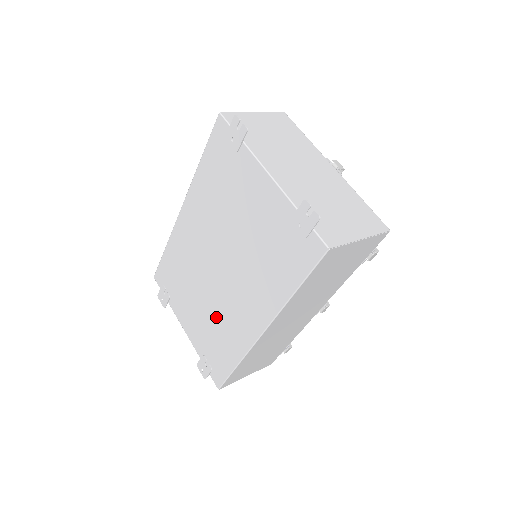
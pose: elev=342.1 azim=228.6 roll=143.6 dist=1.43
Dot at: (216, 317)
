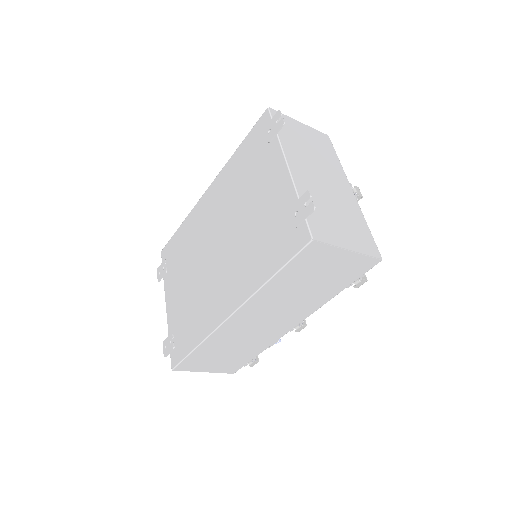
Dot at: (197, 296)
